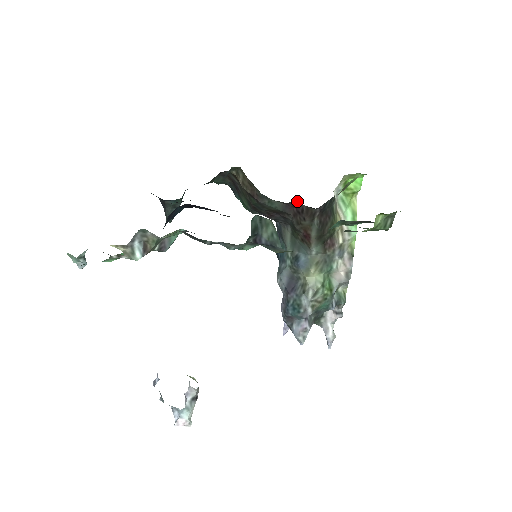
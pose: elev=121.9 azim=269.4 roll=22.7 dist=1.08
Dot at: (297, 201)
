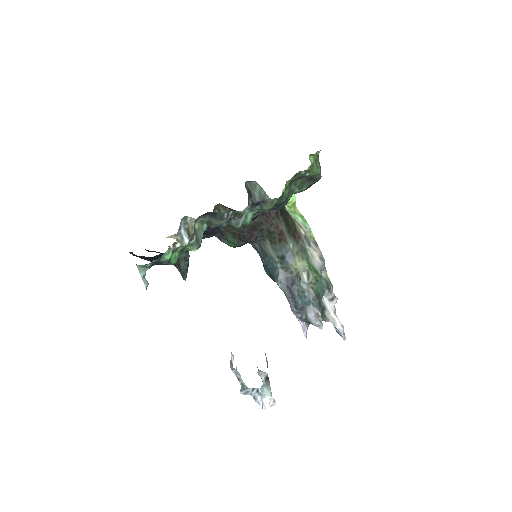
Dot at: occluded
